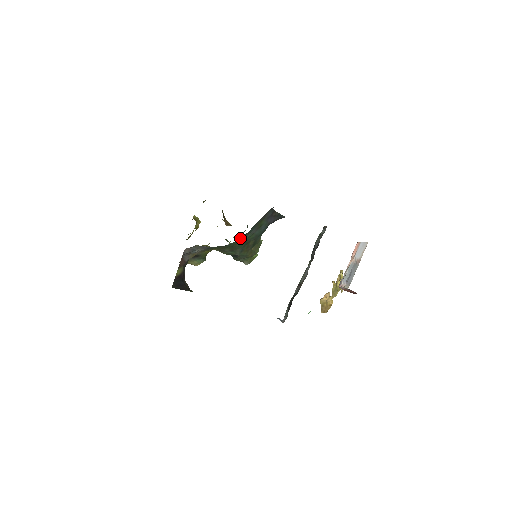
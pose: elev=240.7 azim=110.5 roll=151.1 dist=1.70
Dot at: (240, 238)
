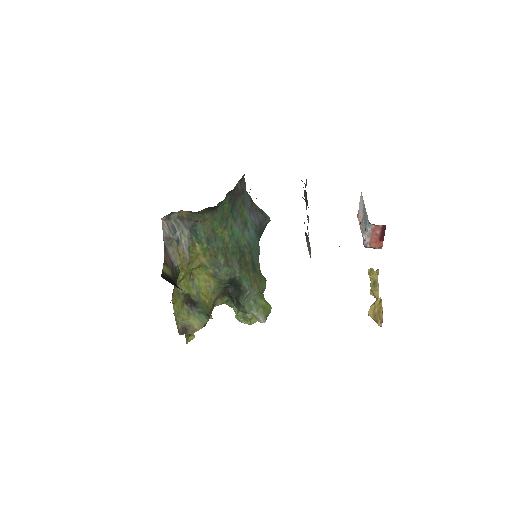
Dot at: (221, 208)
